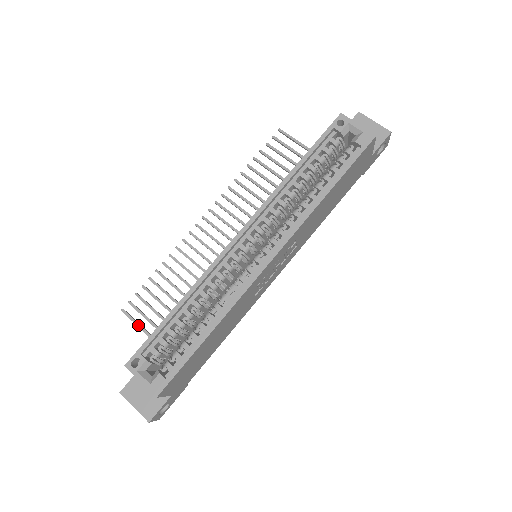
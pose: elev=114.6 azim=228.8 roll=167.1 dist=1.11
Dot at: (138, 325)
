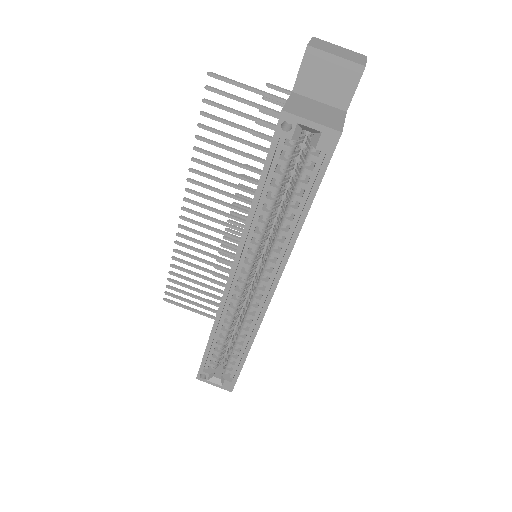
Dot at: (185, 308)
